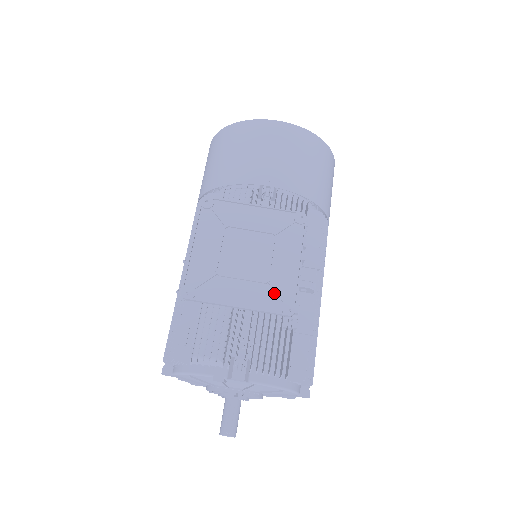
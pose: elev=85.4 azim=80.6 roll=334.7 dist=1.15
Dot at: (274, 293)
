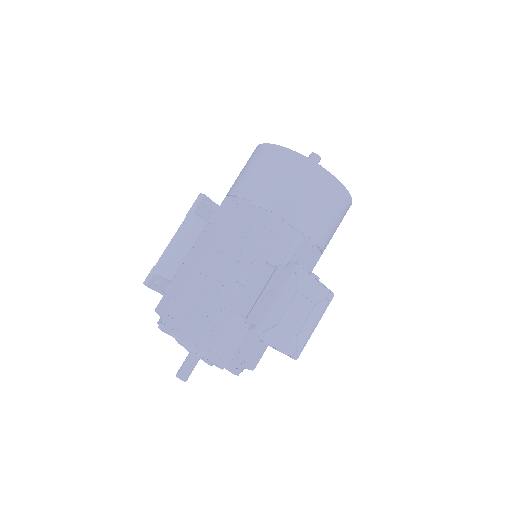
Dot at: (295, 343)
